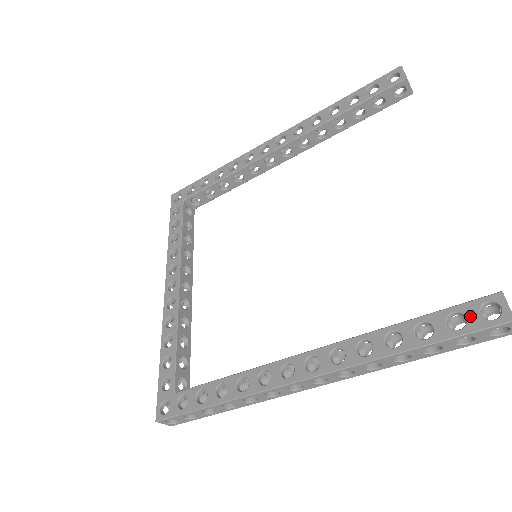
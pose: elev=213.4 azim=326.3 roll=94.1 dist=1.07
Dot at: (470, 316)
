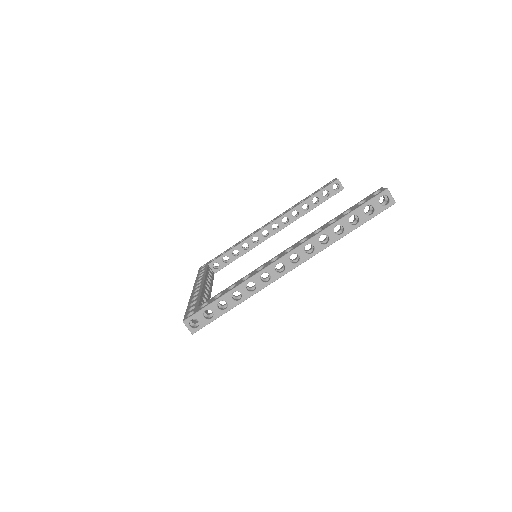
Dot at: (368, 198)
